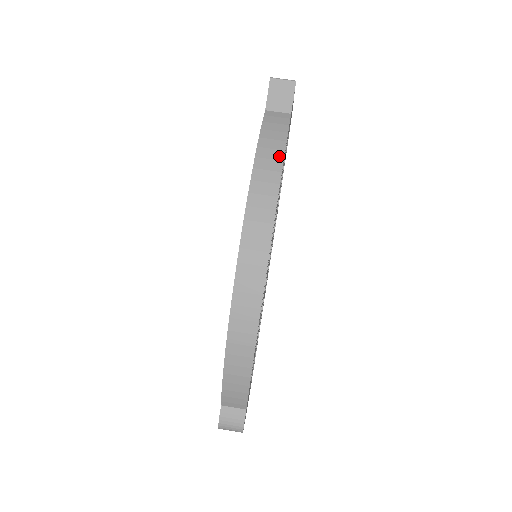
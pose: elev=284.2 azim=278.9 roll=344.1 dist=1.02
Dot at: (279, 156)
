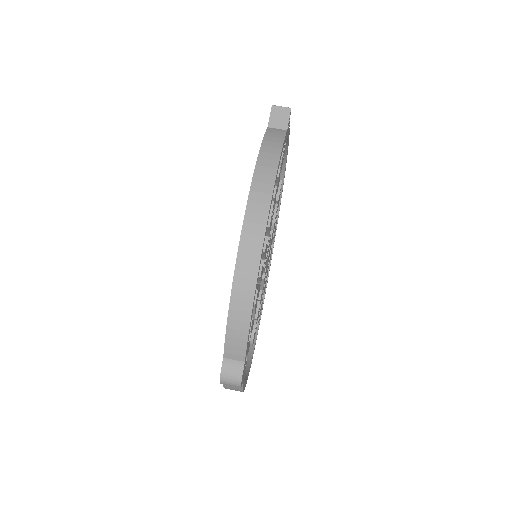
Dot at: (277, 151)
